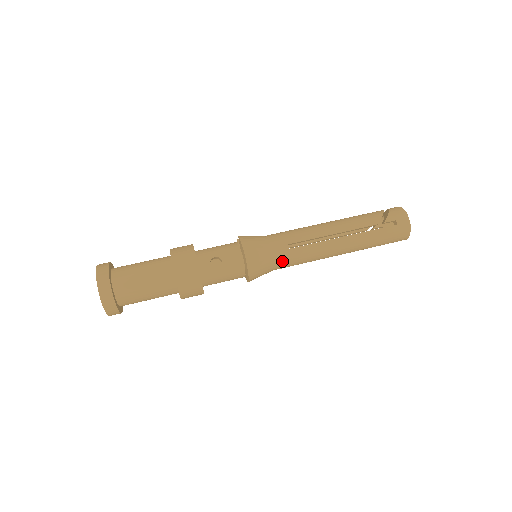
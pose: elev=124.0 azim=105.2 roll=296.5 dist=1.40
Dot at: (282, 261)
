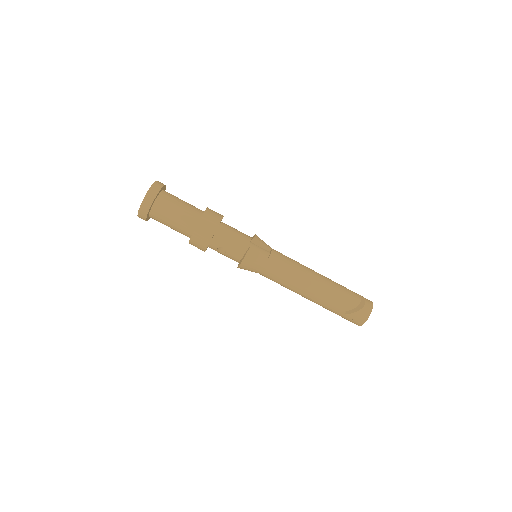
Dot at: occluded
